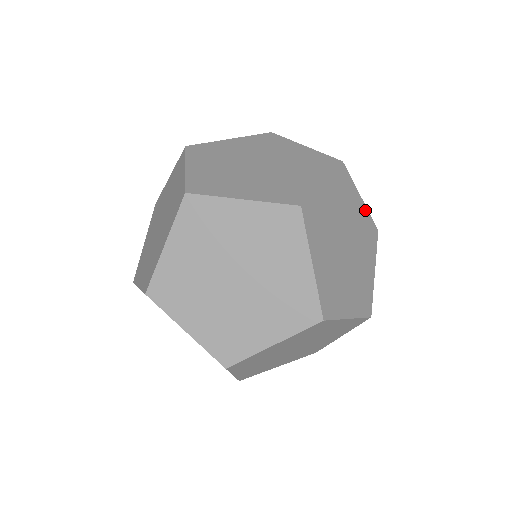
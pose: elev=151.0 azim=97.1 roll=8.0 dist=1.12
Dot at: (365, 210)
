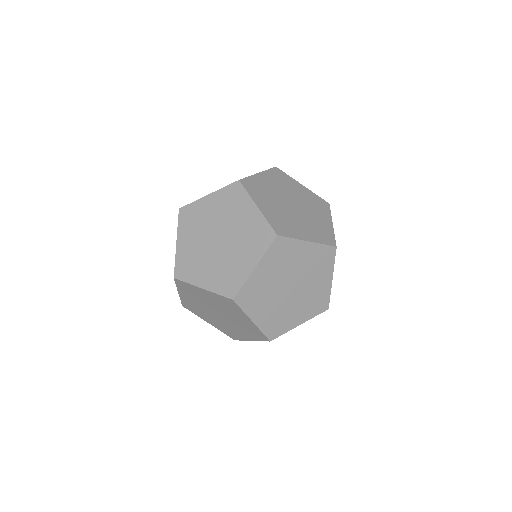
Dot at: (329, 288)
